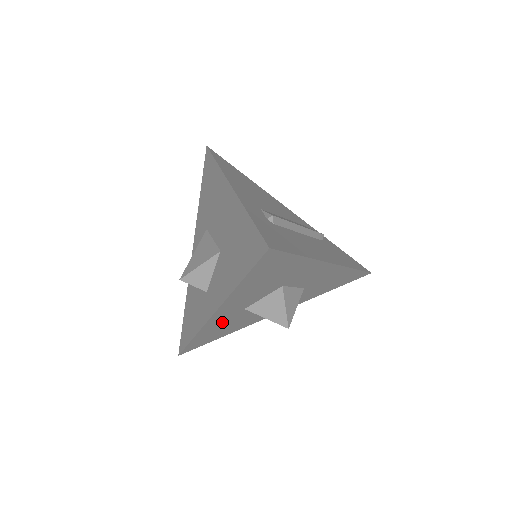
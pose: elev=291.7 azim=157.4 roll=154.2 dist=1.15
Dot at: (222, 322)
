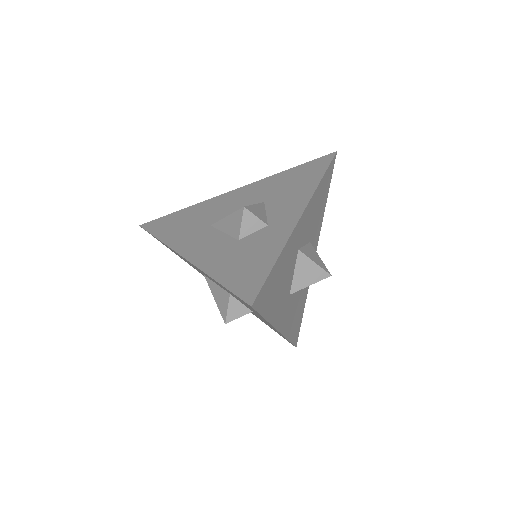
Dot at: (289, 255)
